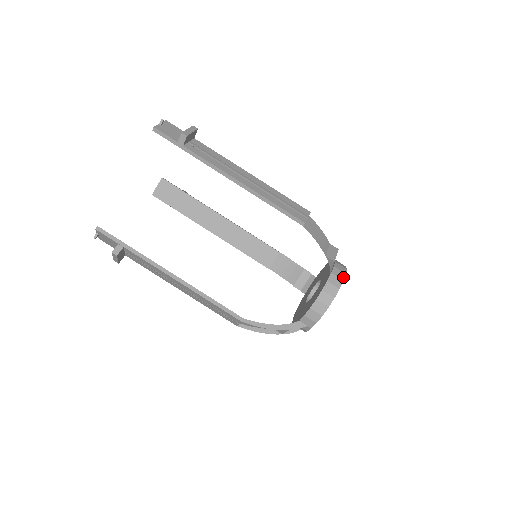
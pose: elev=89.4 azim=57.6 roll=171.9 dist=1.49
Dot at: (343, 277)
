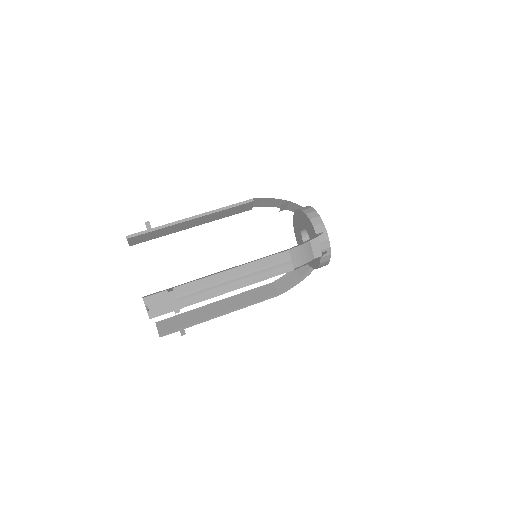
Dot at: occluded
